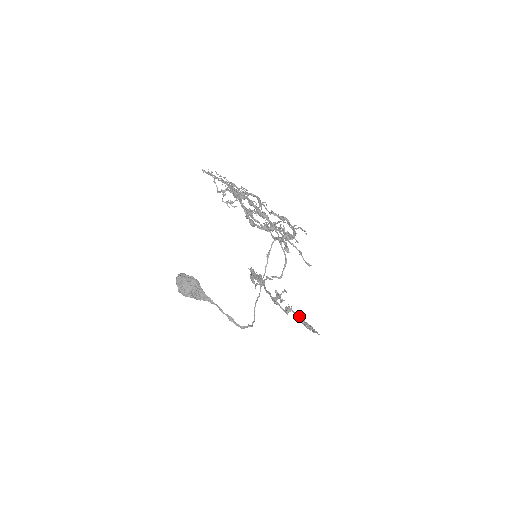
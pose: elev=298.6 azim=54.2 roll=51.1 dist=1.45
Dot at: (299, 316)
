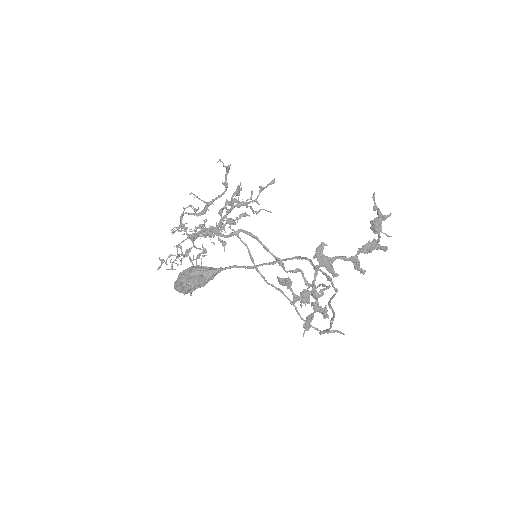
Dot at: (367, 245)
